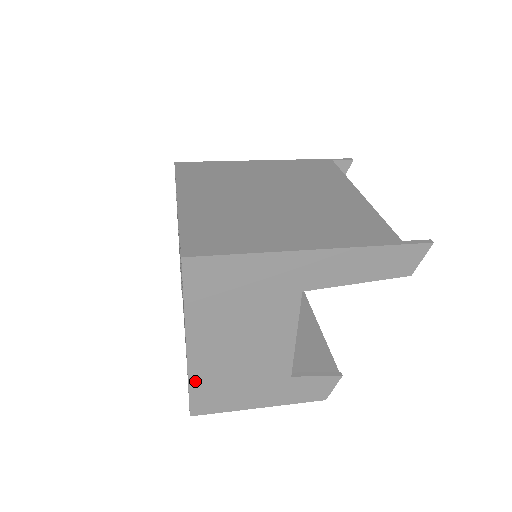
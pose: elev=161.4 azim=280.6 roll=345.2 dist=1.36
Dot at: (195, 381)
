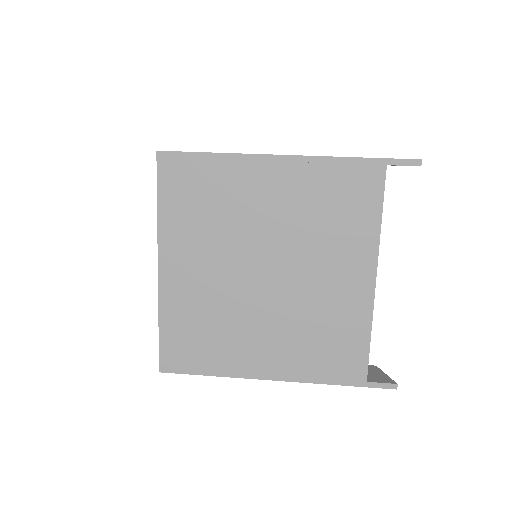
Dot at: occluded
